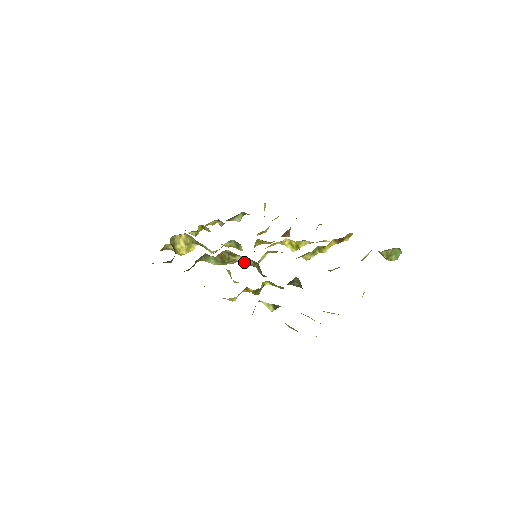
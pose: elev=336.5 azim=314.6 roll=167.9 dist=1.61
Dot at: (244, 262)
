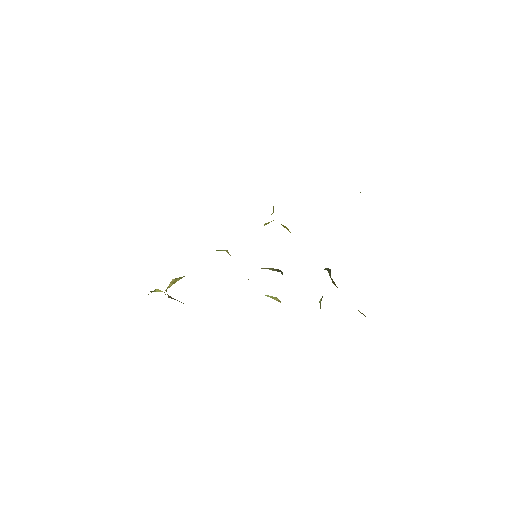
Dot at: occluded
